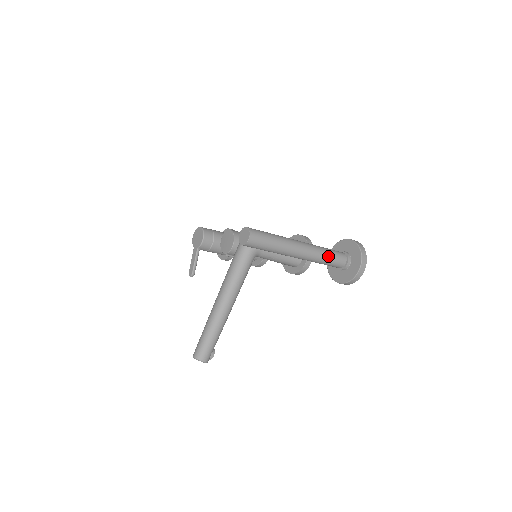
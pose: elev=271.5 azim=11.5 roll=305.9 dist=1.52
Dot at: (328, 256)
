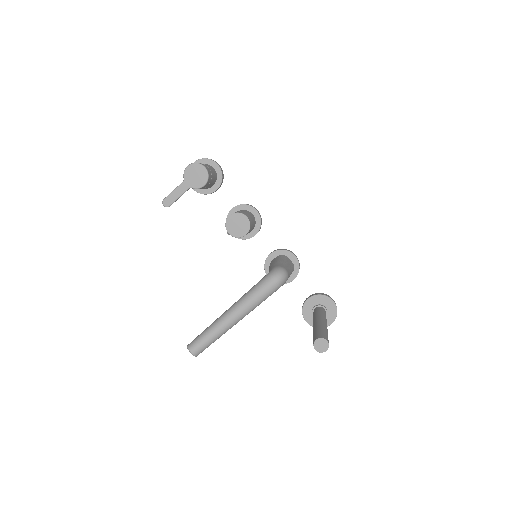
Dot at: occluded
